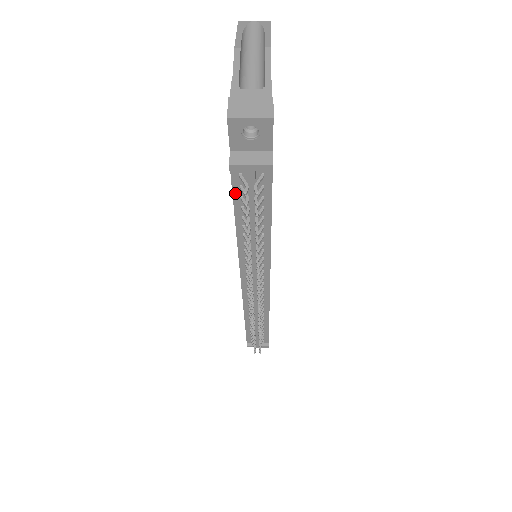
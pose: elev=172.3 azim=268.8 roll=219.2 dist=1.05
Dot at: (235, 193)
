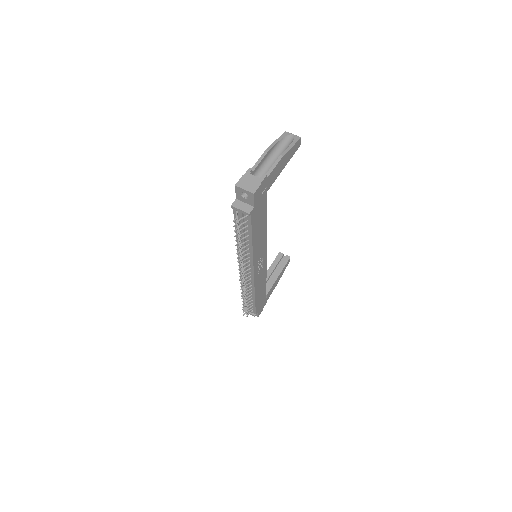
Dot at: occluded
